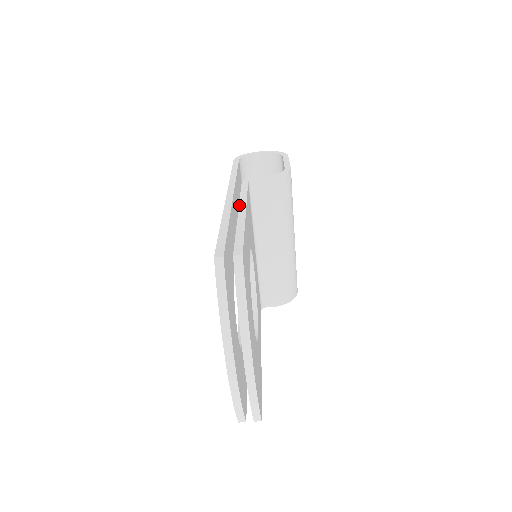
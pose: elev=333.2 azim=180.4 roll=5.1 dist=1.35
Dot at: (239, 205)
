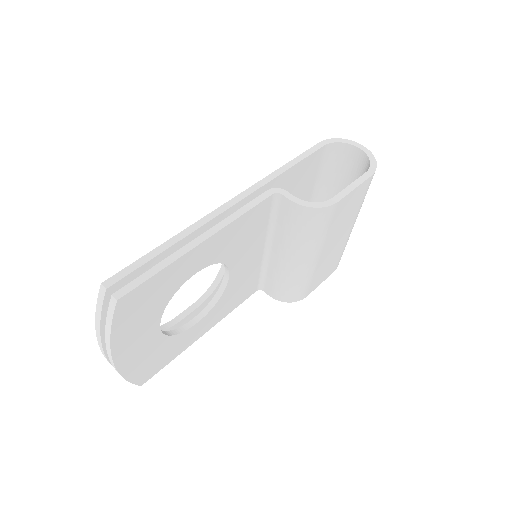
Dot at: (213, 227)
